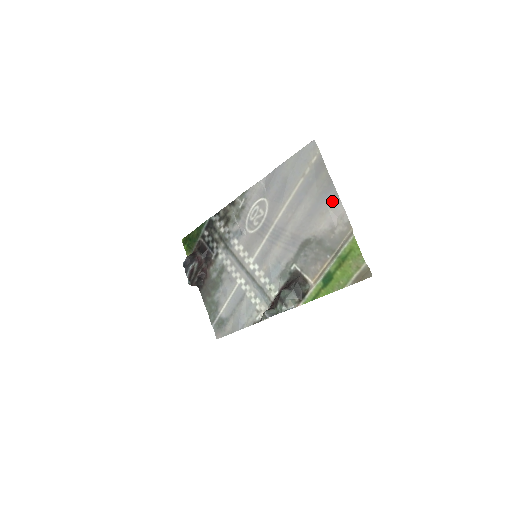
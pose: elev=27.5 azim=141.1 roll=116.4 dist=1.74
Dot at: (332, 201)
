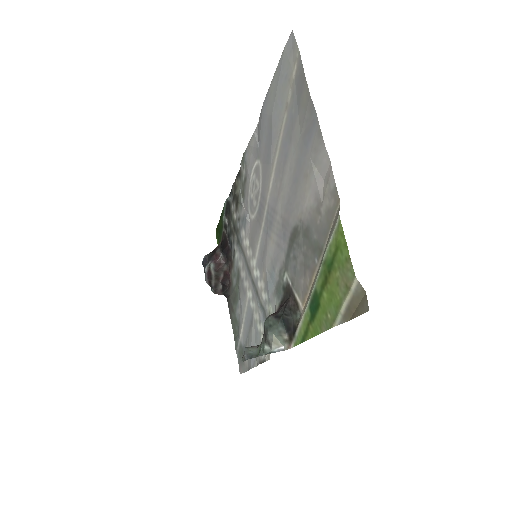
Dot at: (315, 147)
